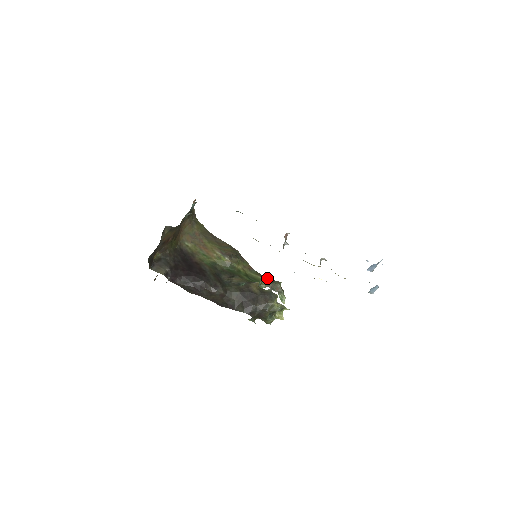
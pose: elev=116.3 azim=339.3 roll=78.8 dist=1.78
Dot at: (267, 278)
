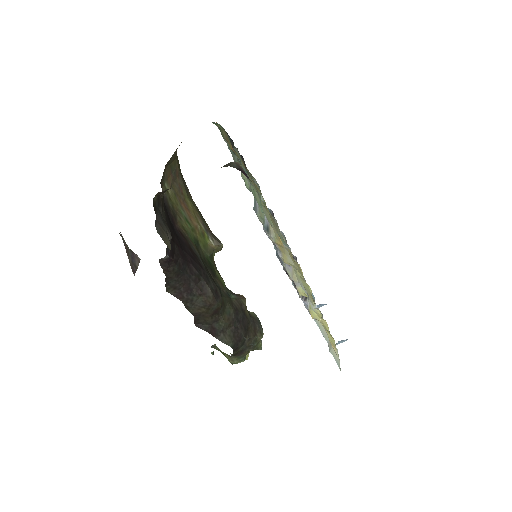
Dot at: occluded
